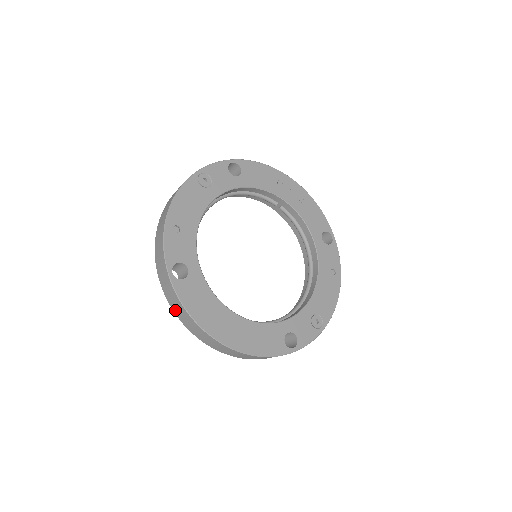
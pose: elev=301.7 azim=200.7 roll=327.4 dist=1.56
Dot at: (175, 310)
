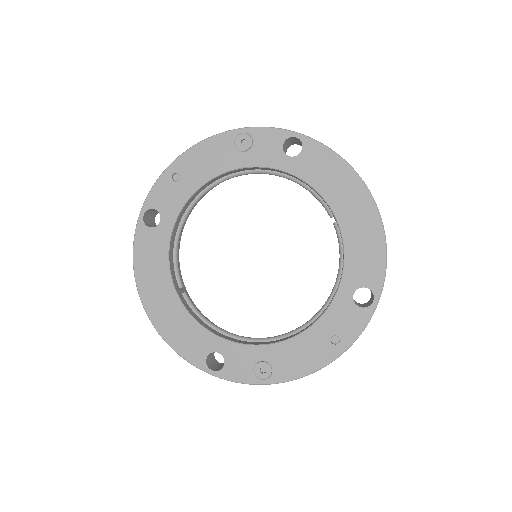
Dot at: occluded
